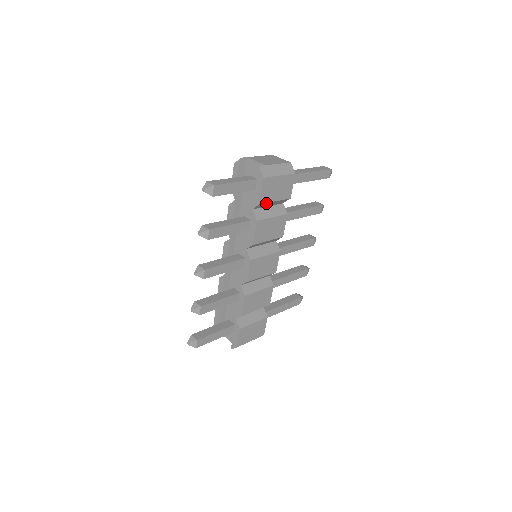
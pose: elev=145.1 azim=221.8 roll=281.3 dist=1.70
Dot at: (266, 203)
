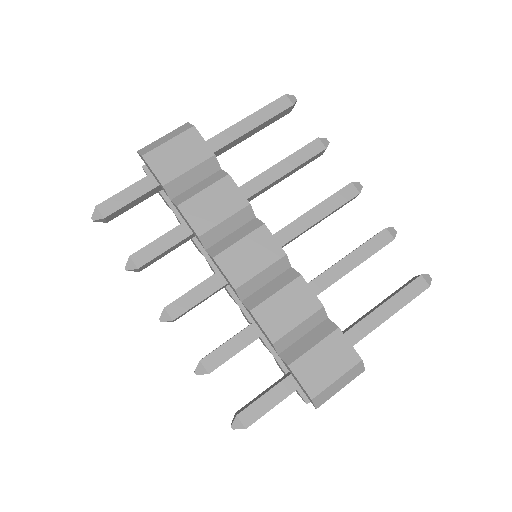
Dot at: (176, 180)
